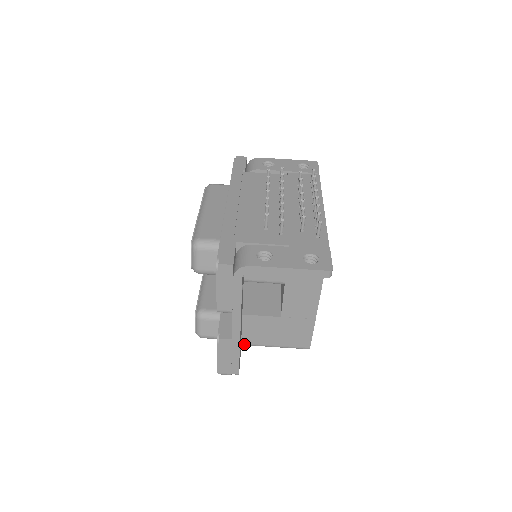
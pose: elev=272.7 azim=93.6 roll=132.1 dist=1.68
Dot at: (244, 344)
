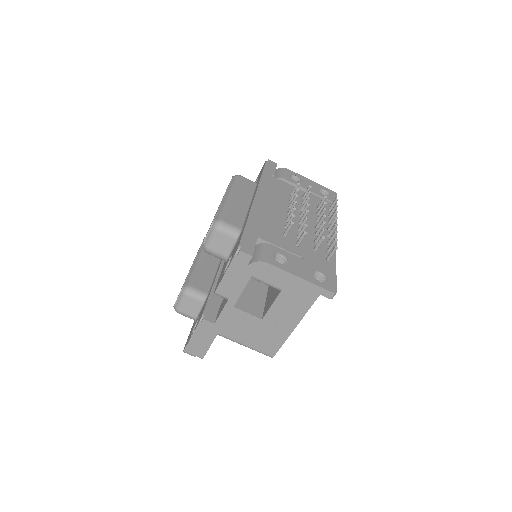
Dot at: occluded
